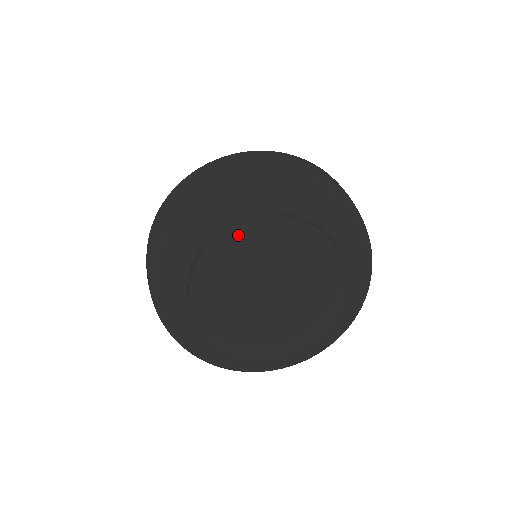
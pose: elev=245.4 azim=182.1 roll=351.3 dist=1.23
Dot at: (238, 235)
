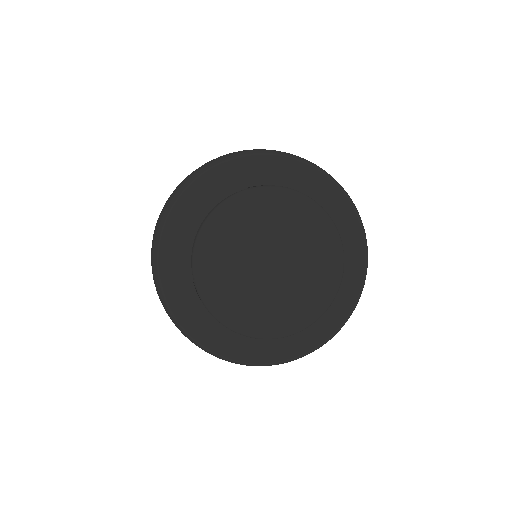
Dot at: (295, 194)
